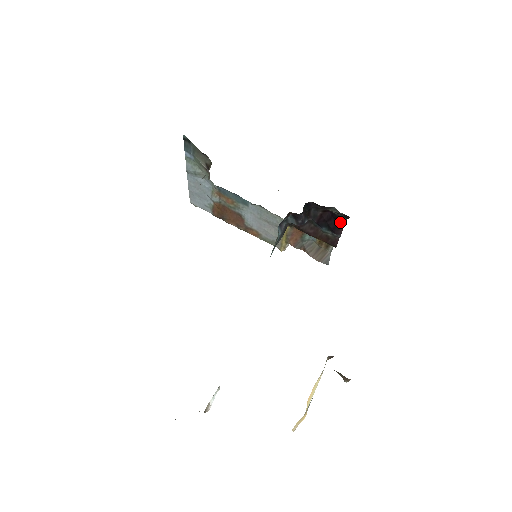
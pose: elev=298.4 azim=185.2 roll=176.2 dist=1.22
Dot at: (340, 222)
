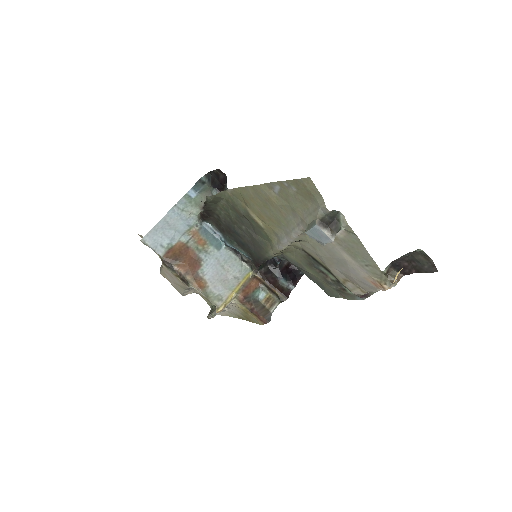
Dot at: (298, 275)
